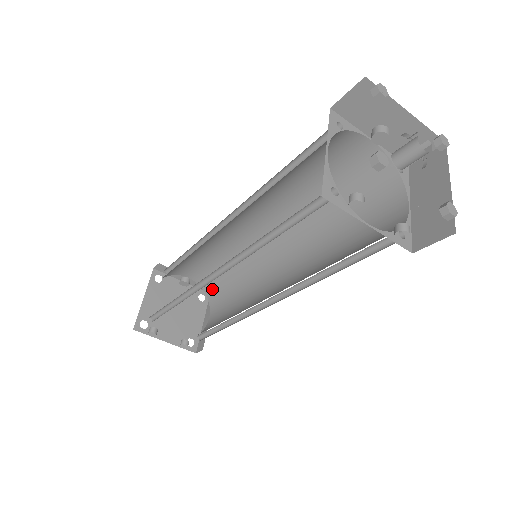
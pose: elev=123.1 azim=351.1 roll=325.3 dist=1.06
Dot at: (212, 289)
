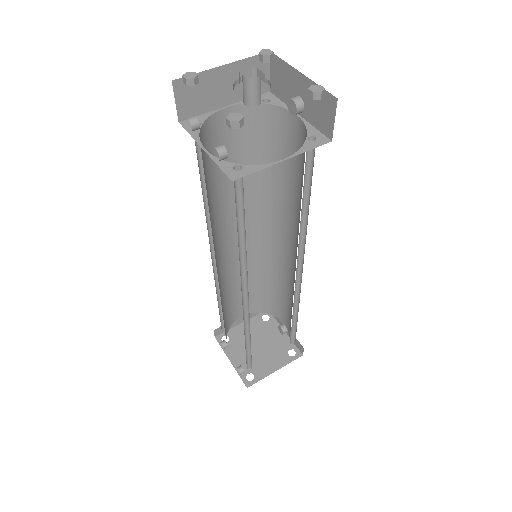
Dot at: occluded
